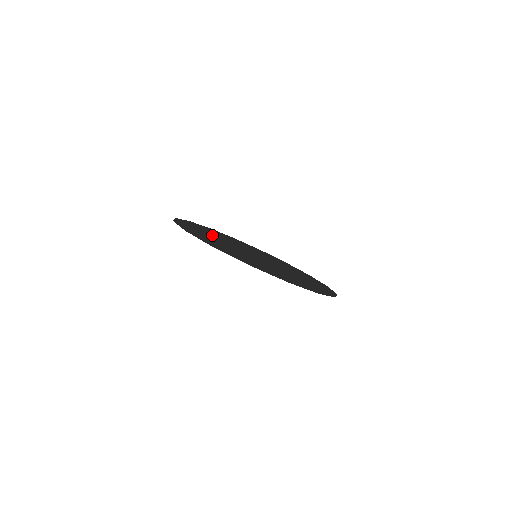
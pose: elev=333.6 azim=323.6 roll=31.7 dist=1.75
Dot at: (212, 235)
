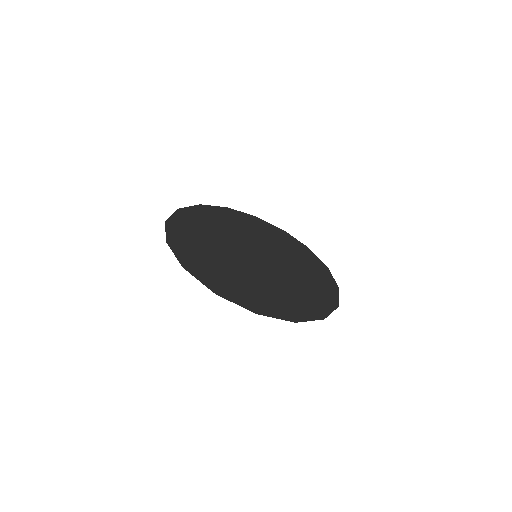
Dot at: (213, 230)
